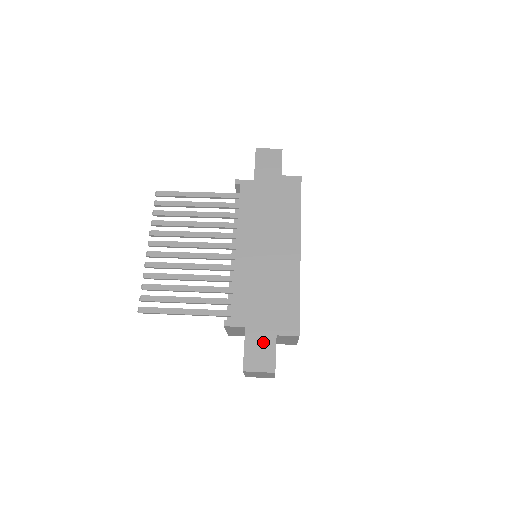
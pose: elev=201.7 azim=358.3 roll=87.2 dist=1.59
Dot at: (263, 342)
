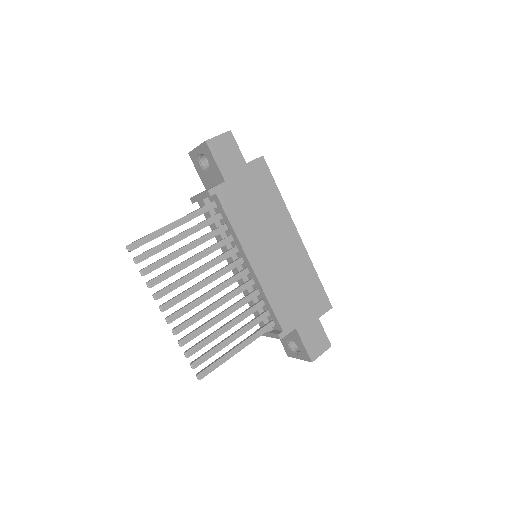
Dot at: (313, 330)
